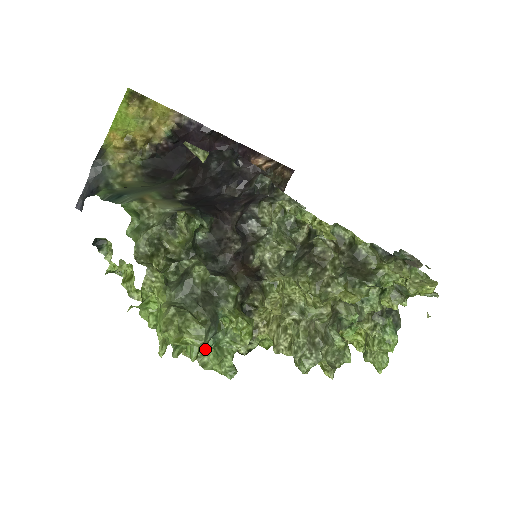
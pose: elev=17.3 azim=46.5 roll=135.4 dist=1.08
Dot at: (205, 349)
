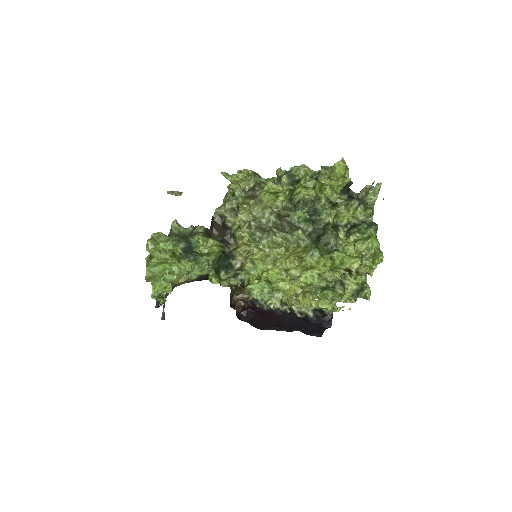
Dot at: (190, 268)
